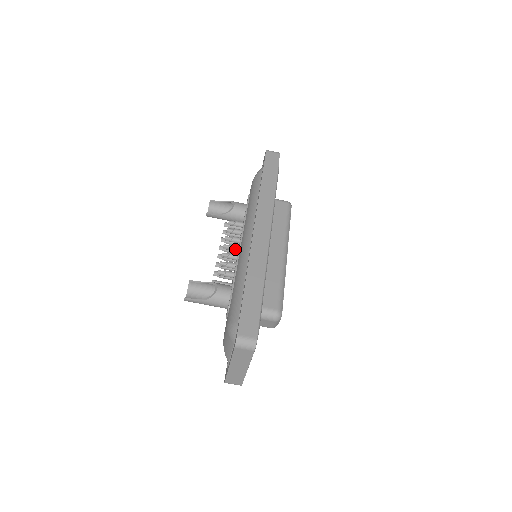
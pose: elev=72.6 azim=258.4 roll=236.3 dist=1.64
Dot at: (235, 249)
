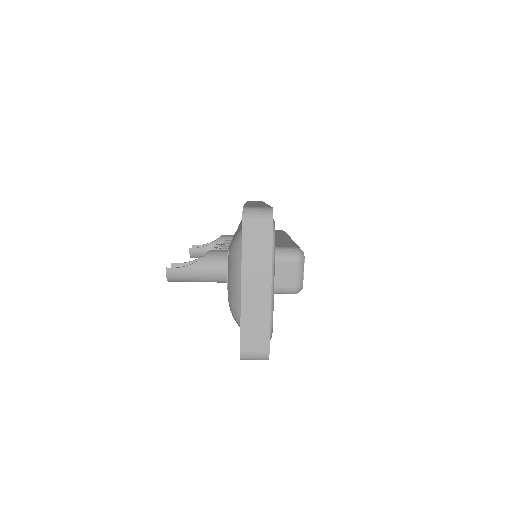
Dot at: occluded
